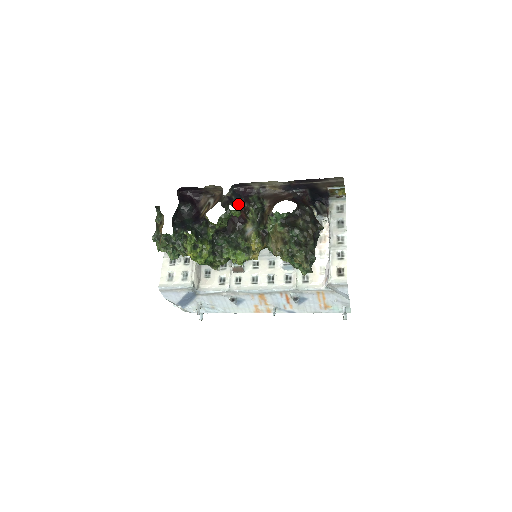
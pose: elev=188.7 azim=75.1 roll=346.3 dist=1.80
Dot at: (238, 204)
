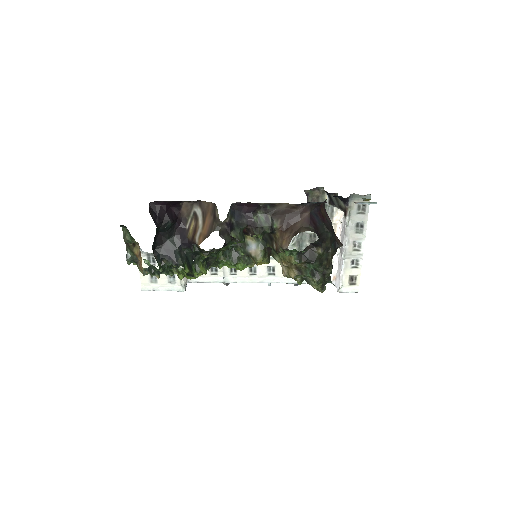
Dot at: (240, 229)
